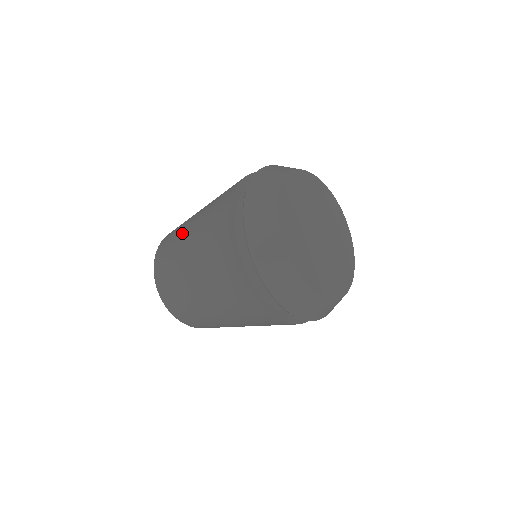
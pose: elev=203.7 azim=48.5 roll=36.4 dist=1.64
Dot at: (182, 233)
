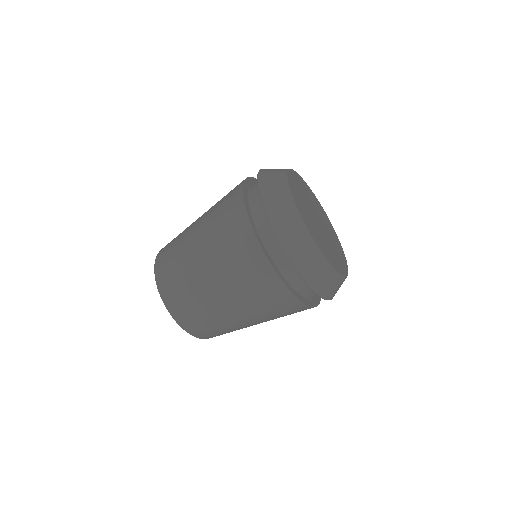
Dot at: (191, 224)
